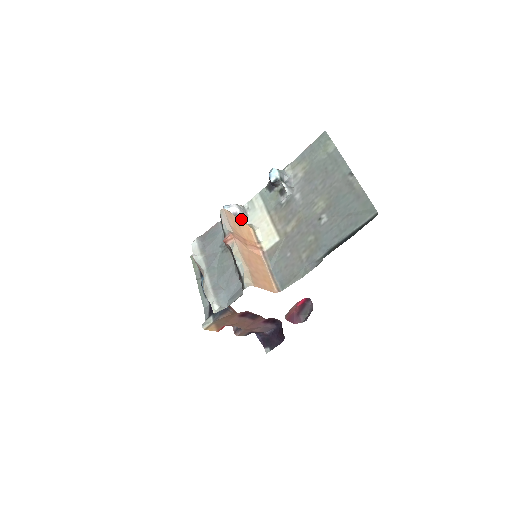
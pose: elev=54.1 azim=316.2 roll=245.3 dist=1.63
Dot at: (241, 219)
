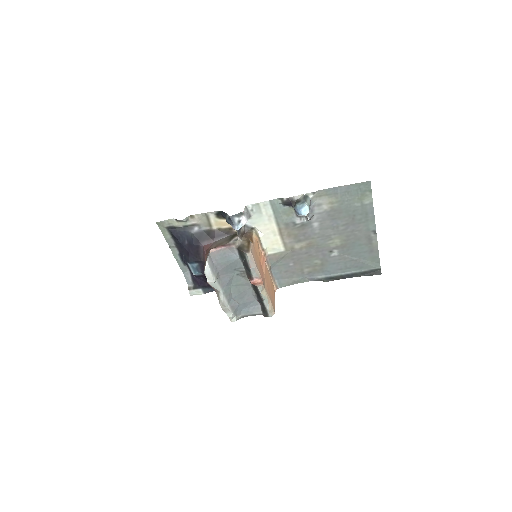
Dot at: occluded
